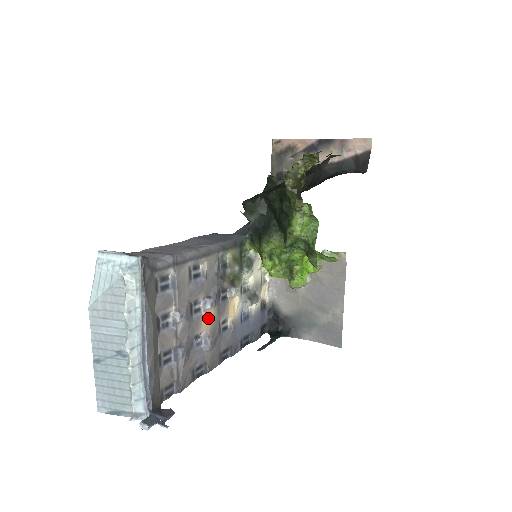
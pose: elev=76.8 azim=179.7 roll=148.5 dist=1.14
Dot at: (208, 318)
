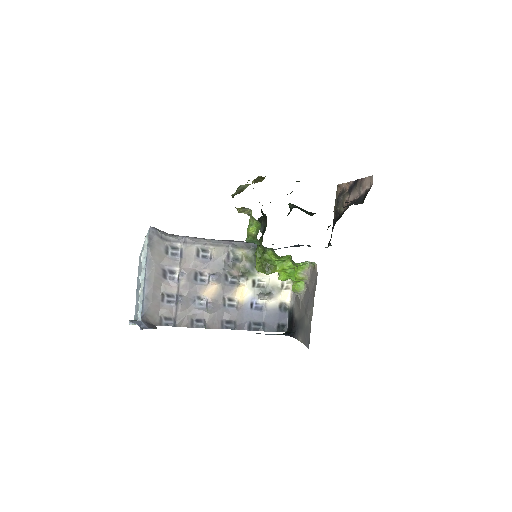
Dot at: (211, 289)
